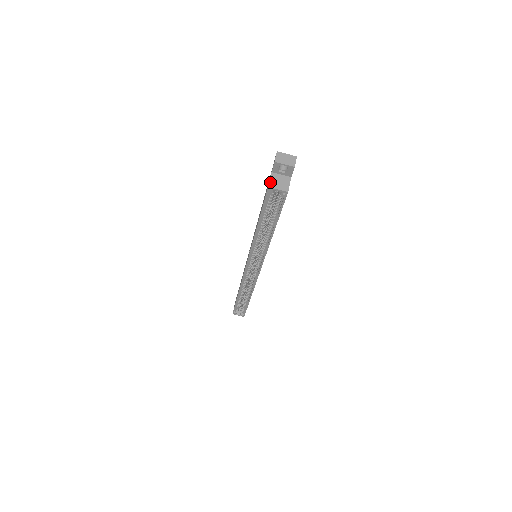
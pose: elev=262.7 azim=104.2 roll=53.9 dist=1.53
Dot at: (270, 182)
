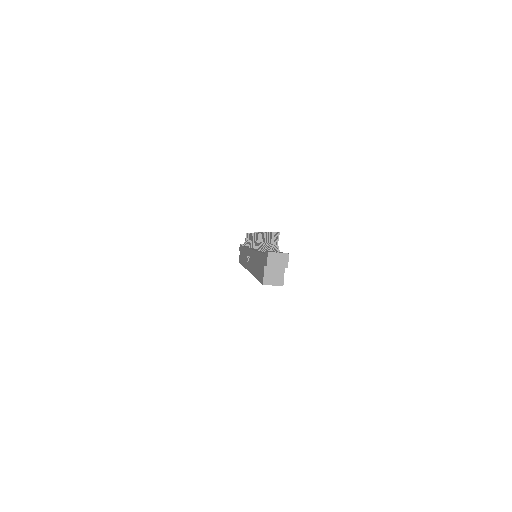
Dot at: (264, 278)
